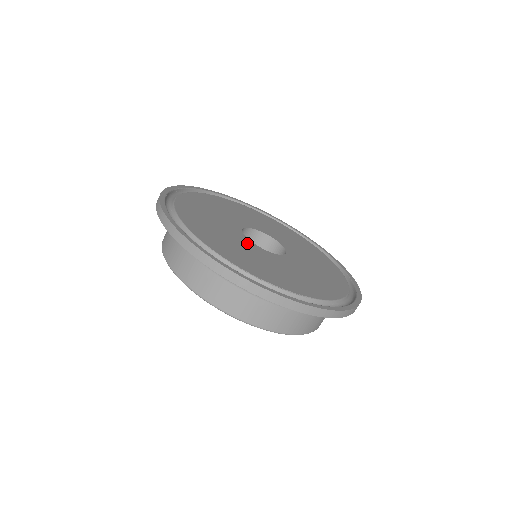
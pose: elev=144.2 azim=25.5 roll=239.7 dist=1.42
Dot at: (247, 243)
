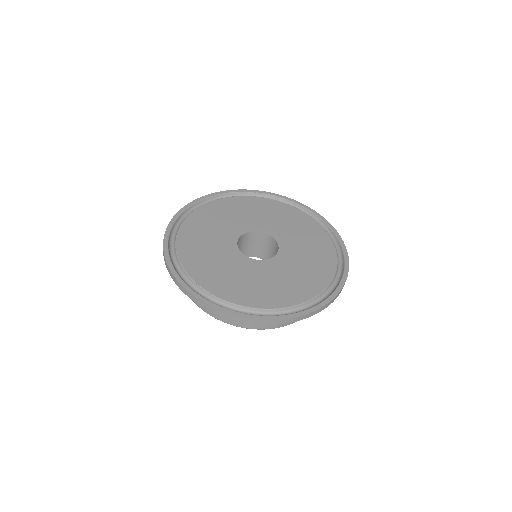
Dot at: (228, 242)
